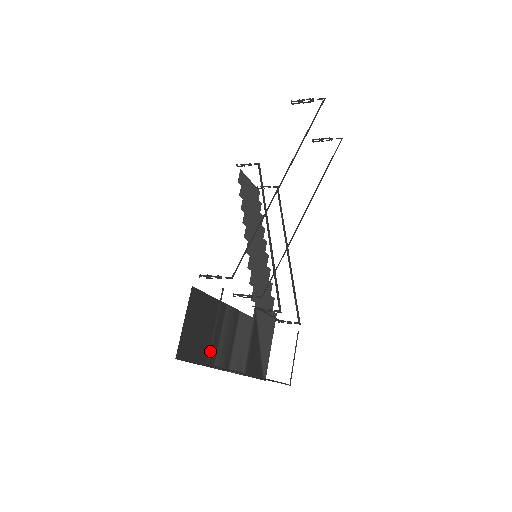
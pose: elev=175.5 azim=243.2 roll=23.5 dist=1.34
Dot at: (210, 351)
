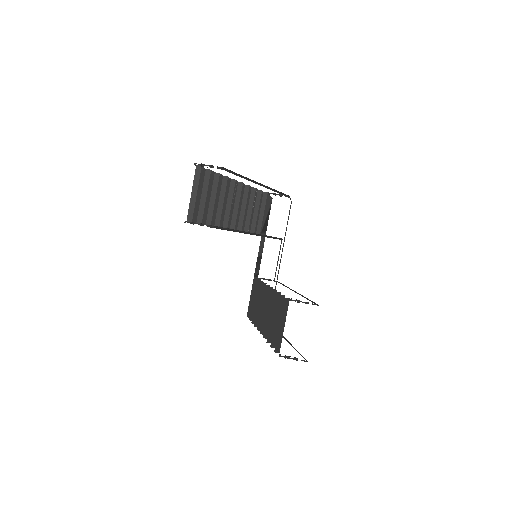
Dot at: occluded
